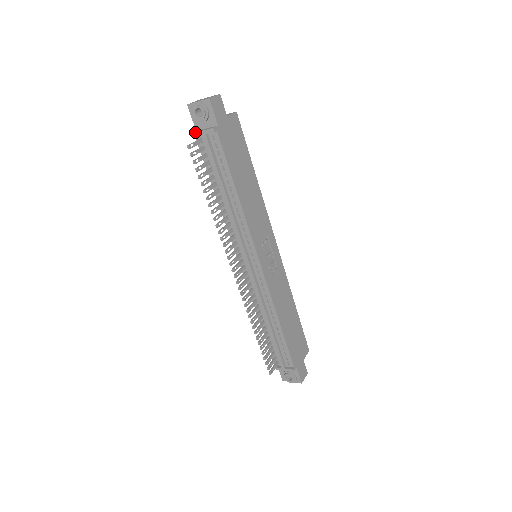
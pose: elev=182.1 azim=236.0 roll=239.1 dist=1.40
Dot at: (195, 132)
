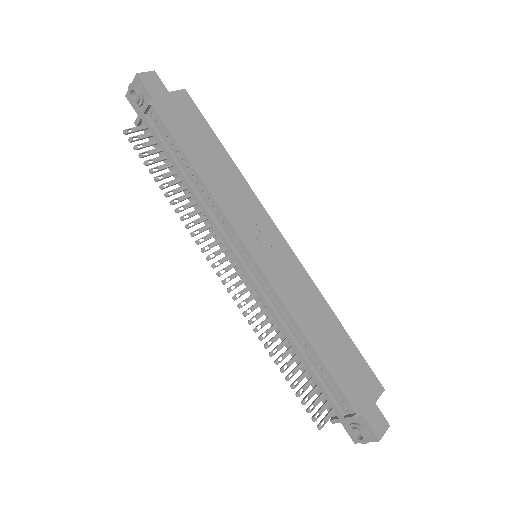
Dot at: (136, 119)
